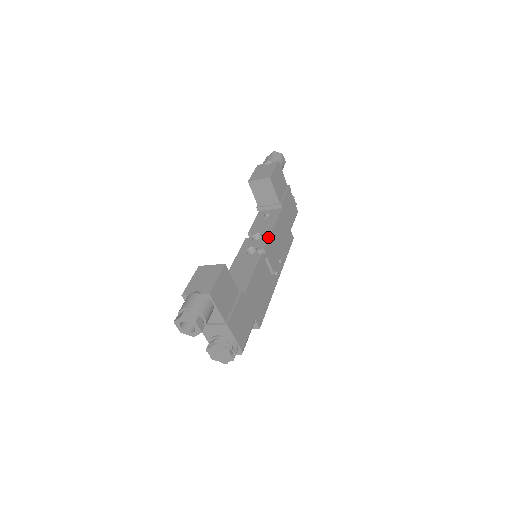
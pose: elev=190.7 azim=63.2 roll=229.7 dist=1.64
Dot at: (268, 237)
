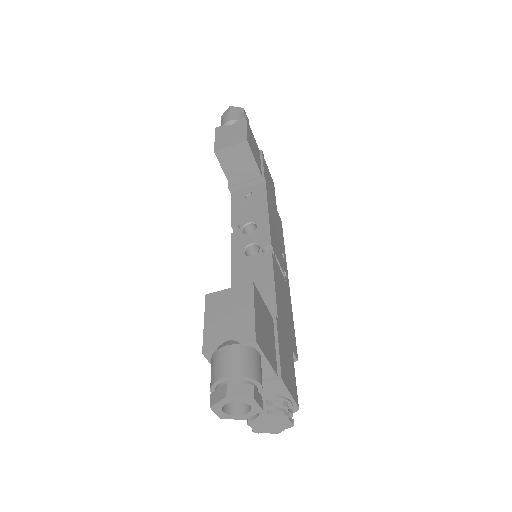
Dot at: (268, 226)
